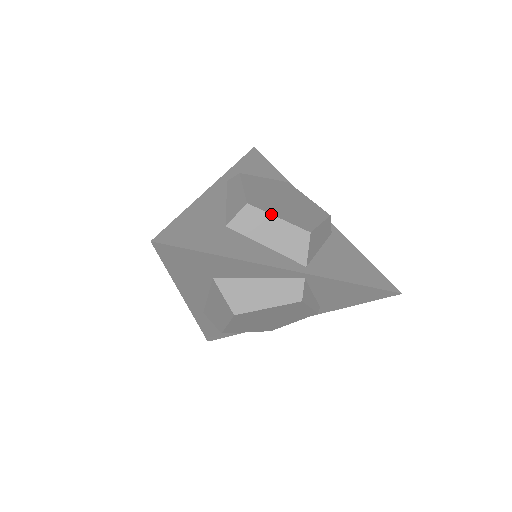
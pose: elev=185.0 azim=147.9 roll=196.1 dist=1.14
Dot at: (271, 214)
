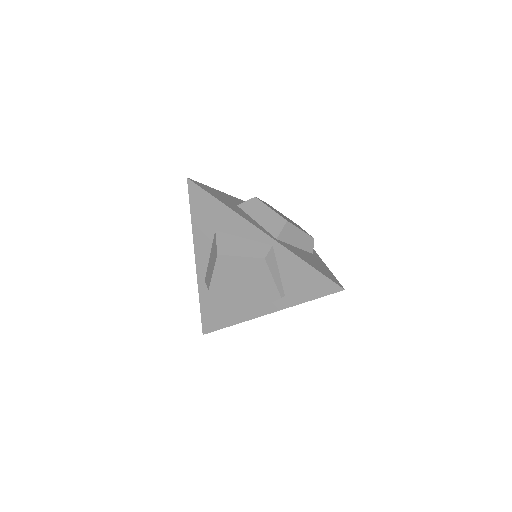
Dot at: occluded
